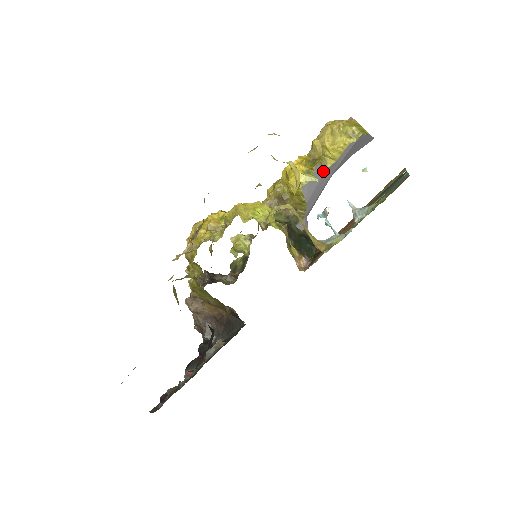
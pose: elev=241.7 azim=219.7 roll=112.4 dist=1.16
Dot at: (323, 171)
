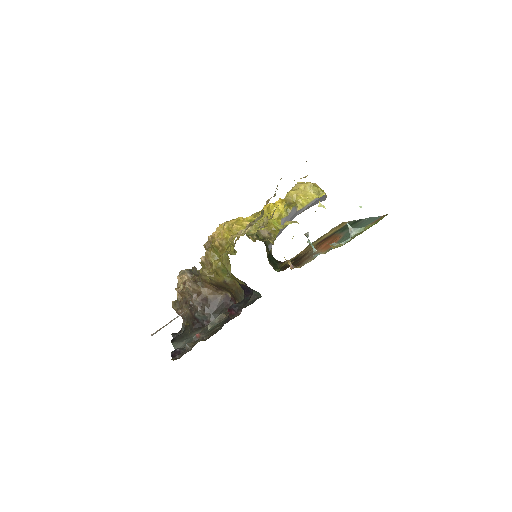
Dot at: (294, 212)
